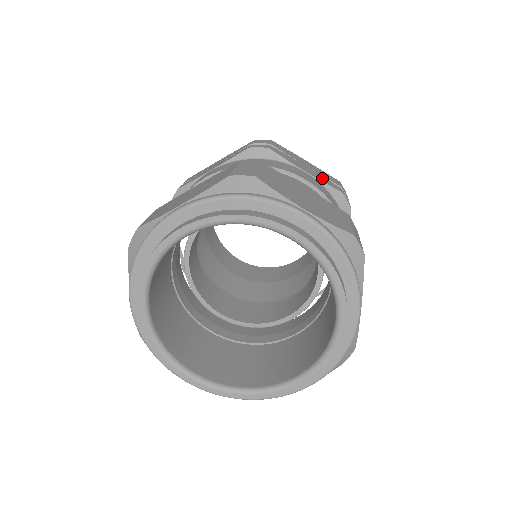
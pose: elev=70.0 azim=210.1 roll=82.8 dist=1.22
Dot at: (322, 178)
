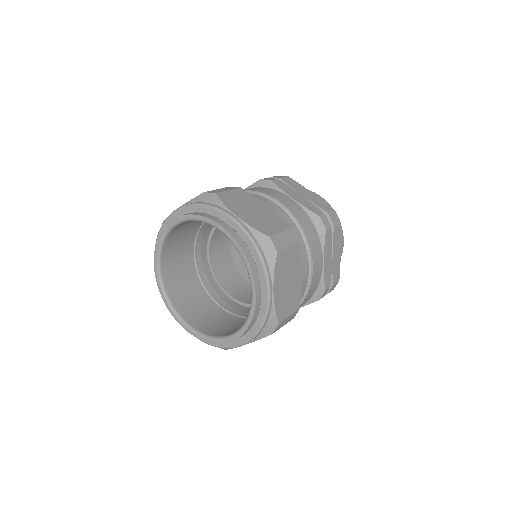
Dot at: (328, 272)
